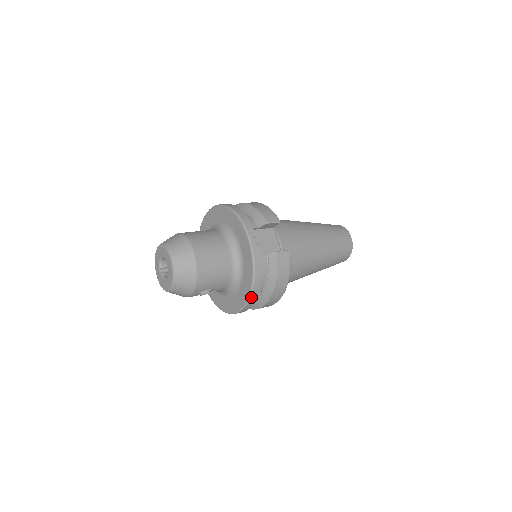
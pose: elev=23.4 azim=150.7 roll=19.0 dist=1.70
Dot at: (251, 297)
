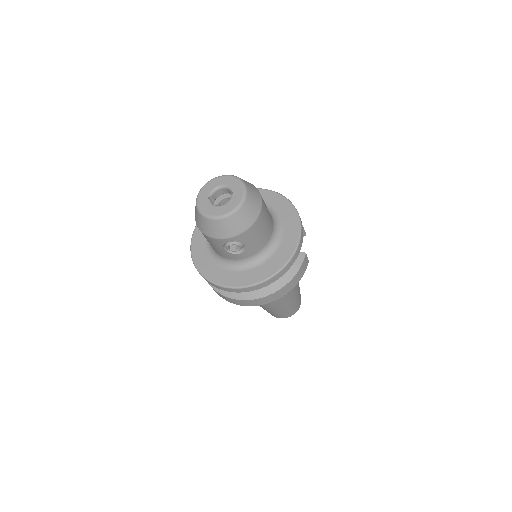
Dot at: (275, 276)
